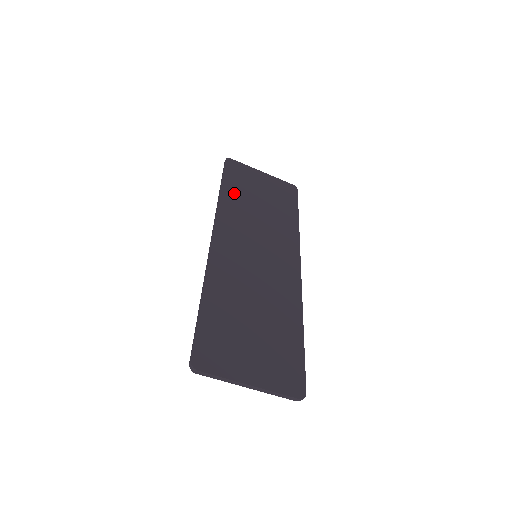
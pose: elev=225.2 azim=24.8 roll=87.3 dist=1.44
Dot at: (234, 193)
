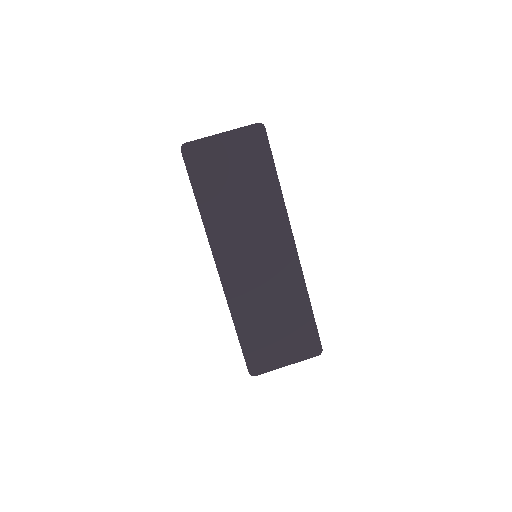
Dot at: (210, 198)
